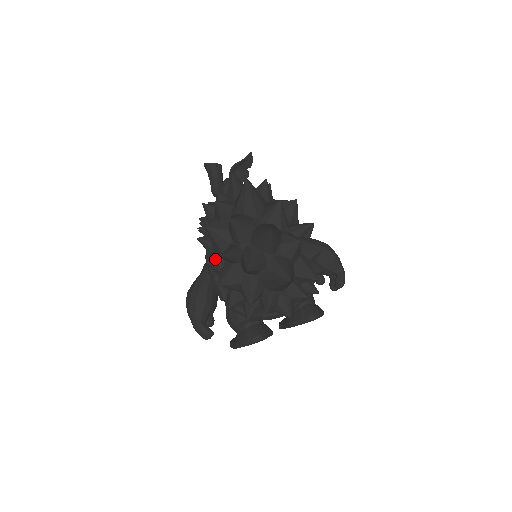
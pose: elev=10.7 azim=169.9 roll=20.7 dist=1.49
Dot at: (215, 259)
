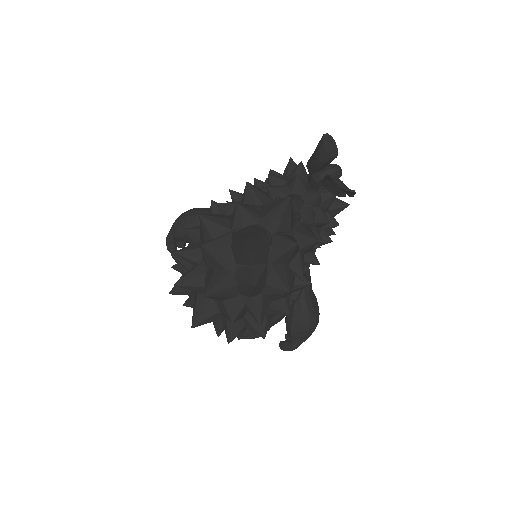
Dot at: (192, 236)
